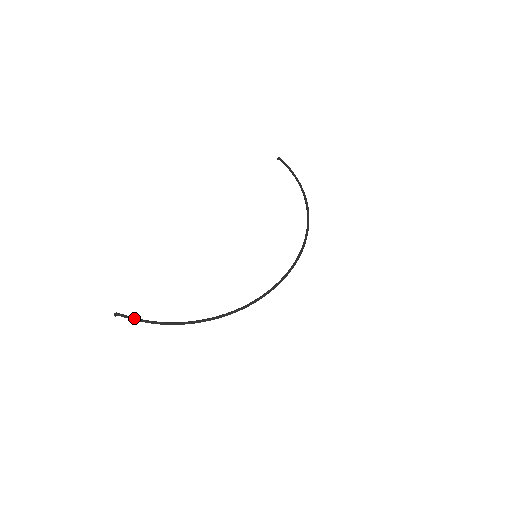
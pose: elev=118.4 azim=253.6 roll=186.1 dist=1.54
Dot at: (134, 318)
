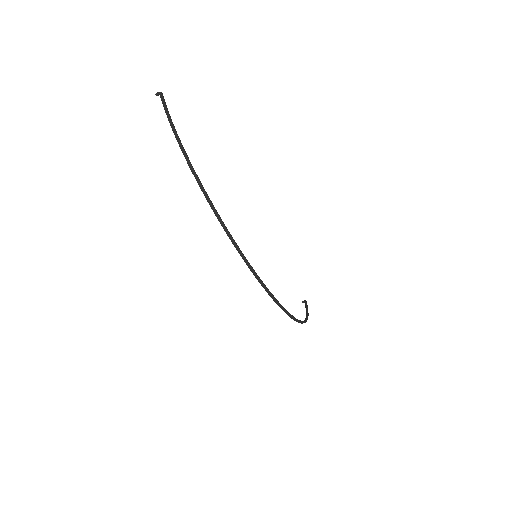
Dot at: occluded
